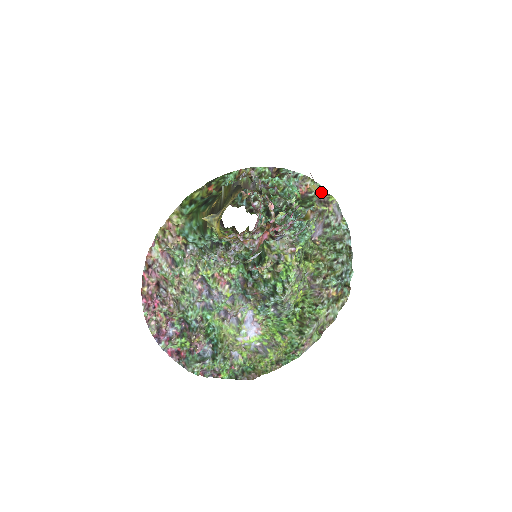
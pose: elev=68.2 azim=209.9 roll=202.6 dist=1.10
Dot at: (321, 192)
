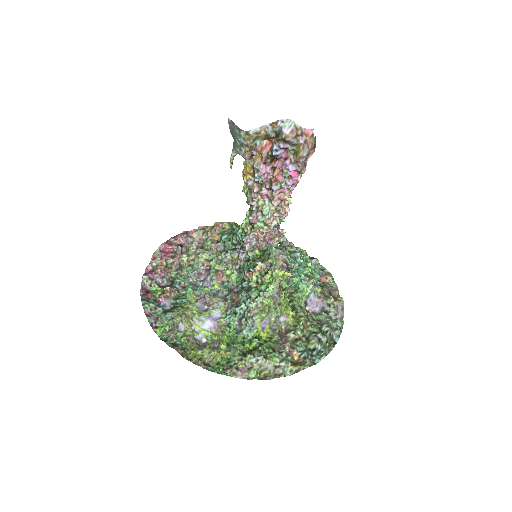
Dot at: (335, 290)
